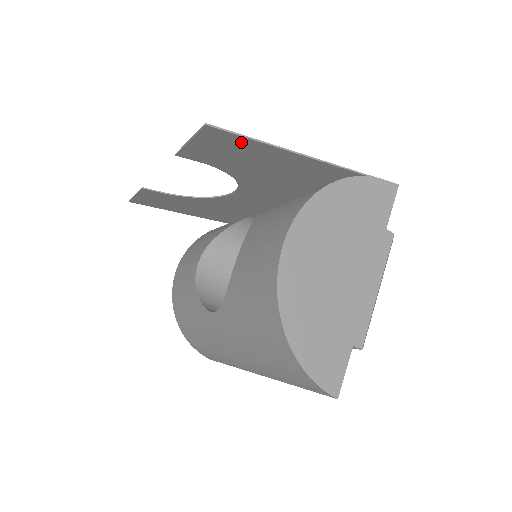
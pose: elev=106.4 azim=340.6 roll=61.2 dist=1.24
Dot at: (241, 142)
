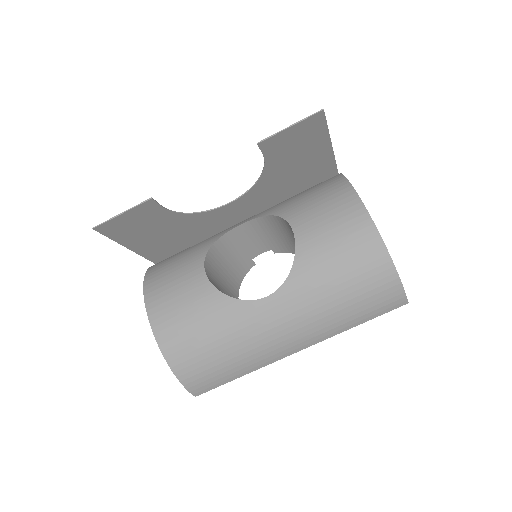
Dot at: (319, 132)
